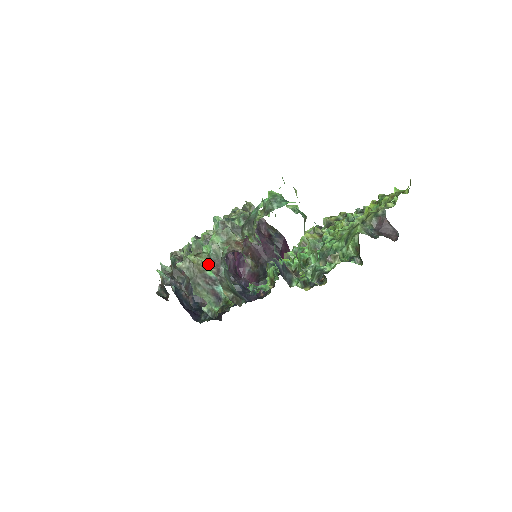
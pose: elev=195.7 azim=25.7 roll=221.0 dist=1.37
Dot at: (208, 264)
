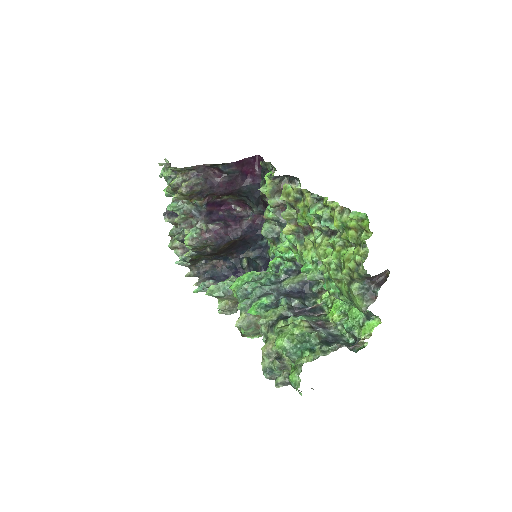
Dot at: (257, 336)
